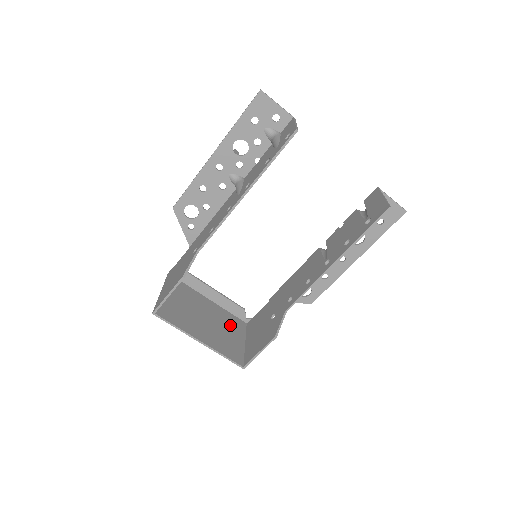
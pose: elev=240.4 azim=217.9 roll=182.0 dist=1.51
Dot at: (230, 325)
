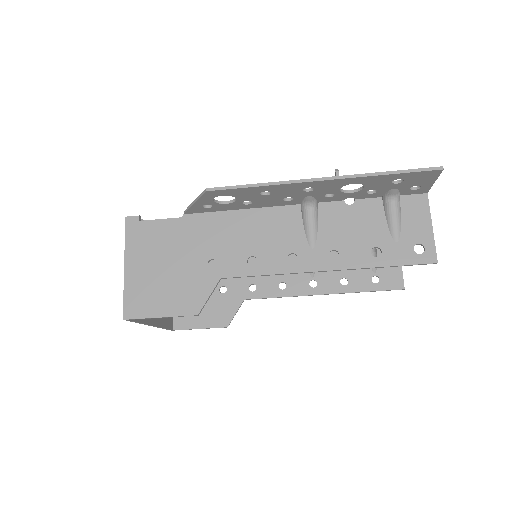
Dot at: occluded
